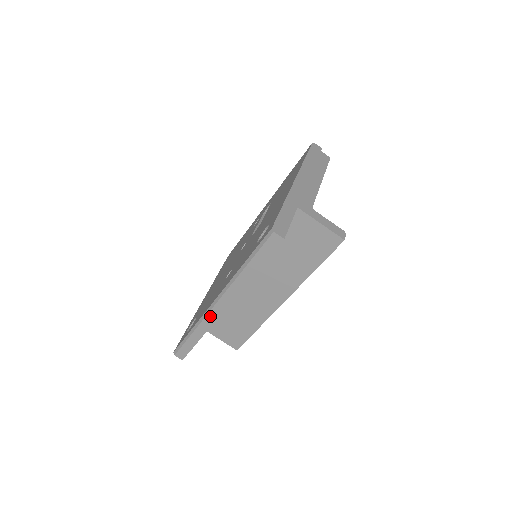
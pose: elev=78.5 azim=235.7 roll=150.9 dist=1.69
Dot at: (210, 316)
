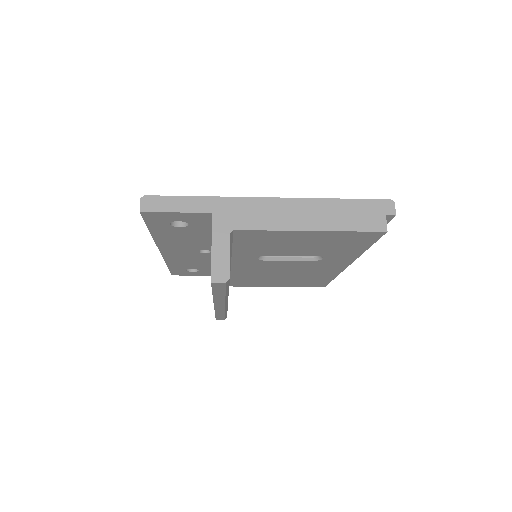
Dot at: occluded
